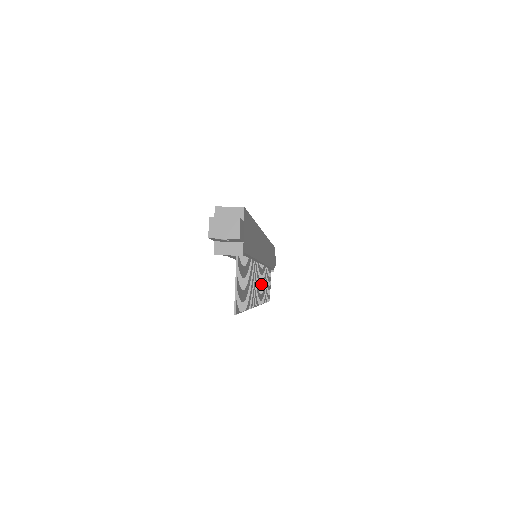
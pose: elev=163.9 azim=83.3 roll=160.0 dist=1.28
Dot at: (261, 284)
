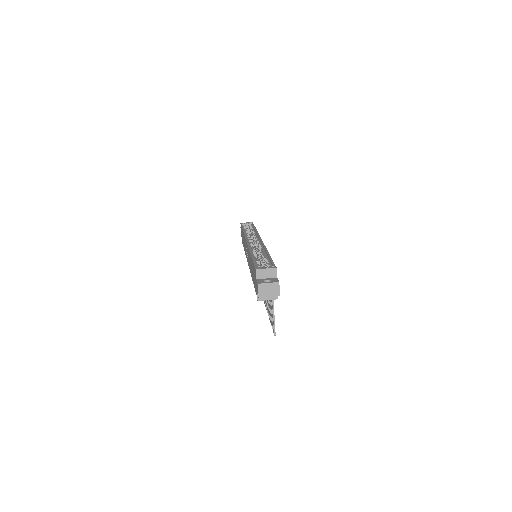
Dot at: occluded
